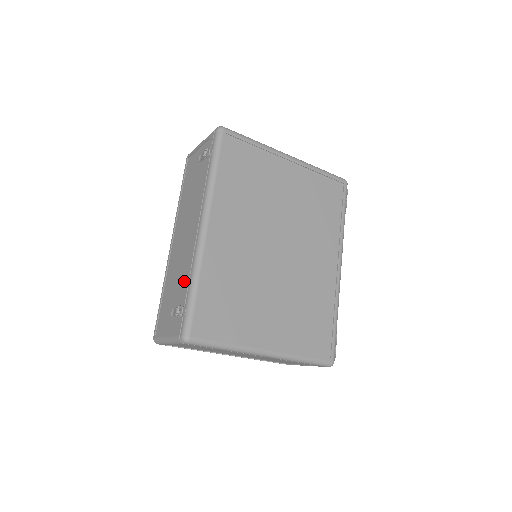
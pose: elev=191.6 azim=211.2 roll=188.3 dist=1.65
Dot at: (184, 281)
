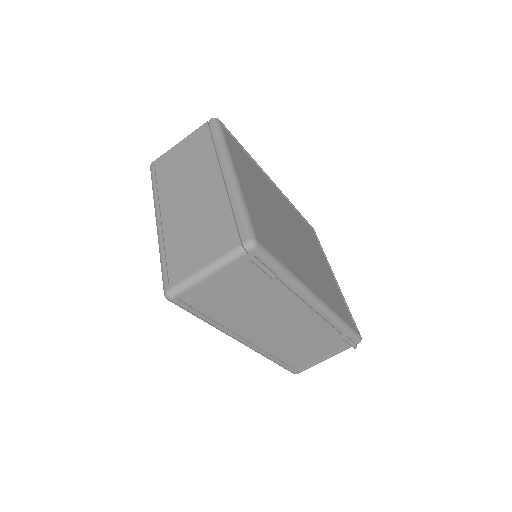
Dot at: occluded
